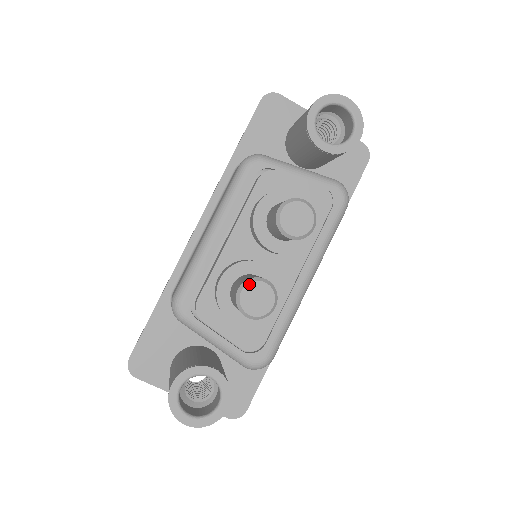
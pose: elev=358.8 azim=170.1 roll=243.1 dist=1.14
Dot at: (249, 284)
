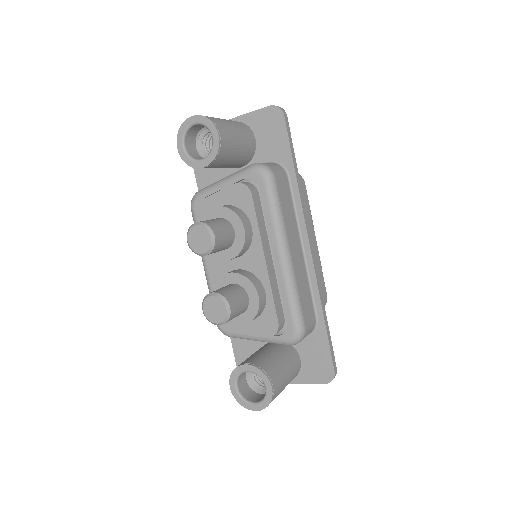
Dot at: (204, 303)
